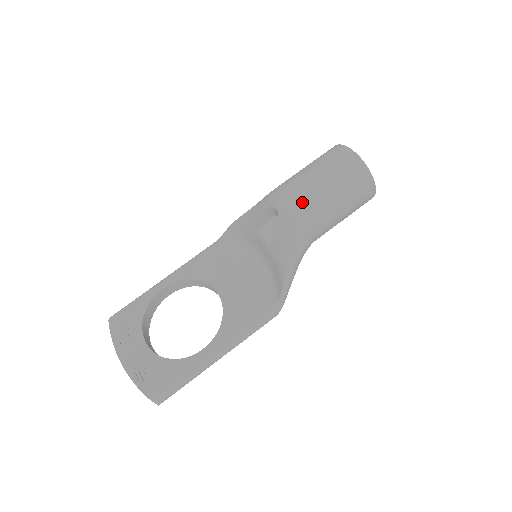
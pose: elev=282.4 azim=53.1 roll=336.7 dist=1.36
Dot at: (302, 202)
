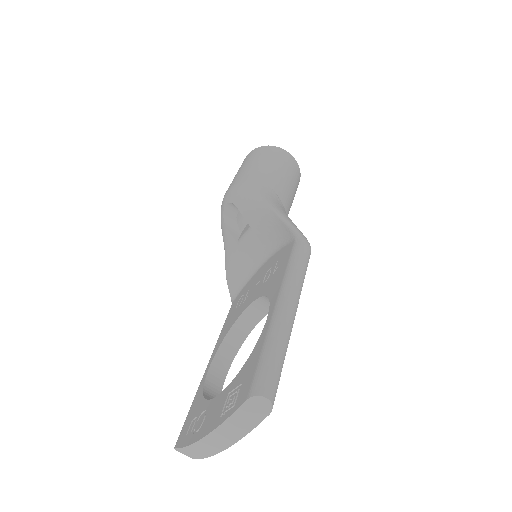
Dot at: (237, 182)
